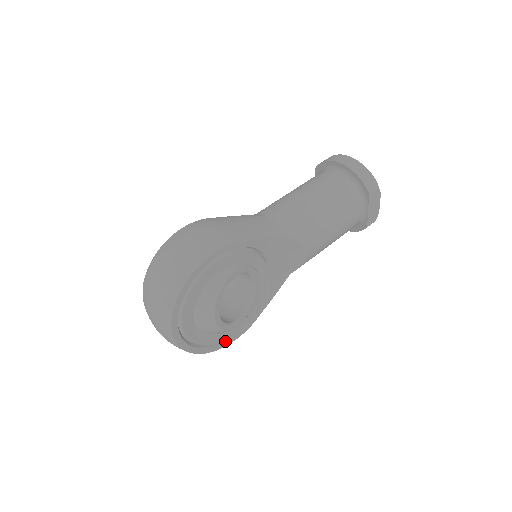
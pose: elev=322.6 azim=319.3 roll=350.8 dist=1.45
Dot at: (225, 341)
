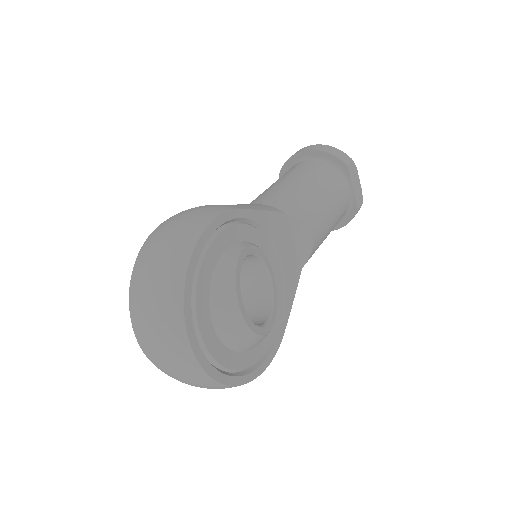
Dot at: (257, 367)
